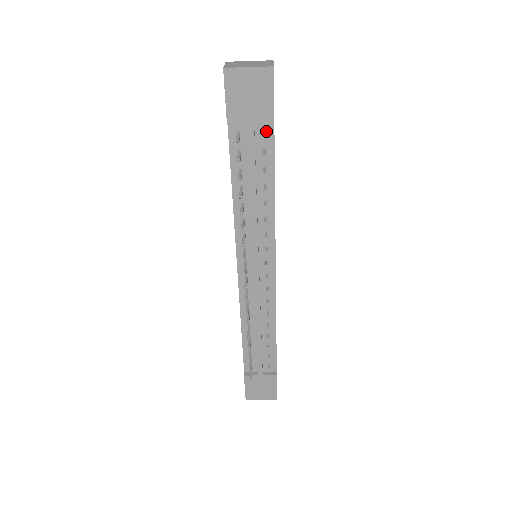
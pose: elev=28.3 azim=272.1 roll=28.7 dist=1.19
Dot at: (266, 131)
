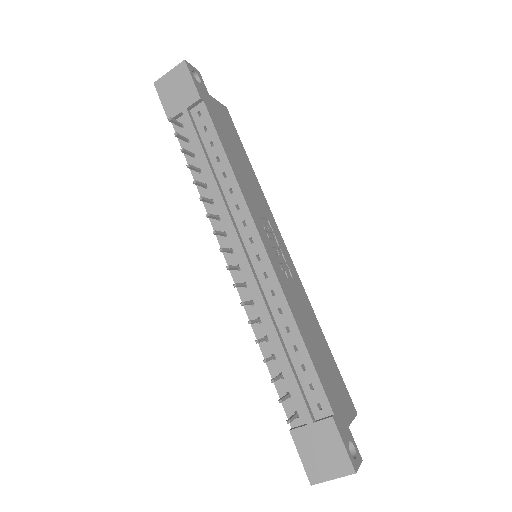
Dot at: (201, 111)
